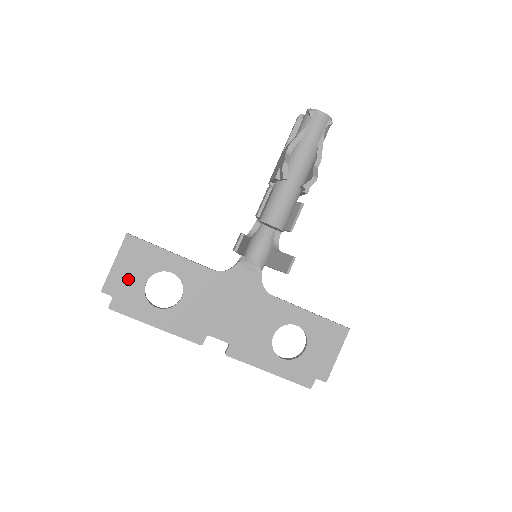
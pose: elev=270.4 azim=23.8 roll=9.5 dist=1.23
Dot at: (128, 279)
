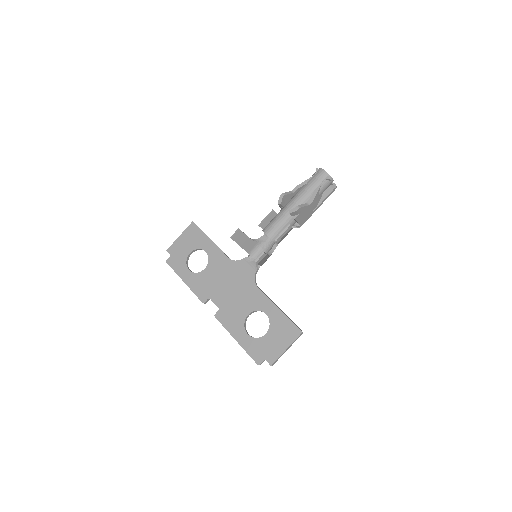
Dot at: (182, 248)
